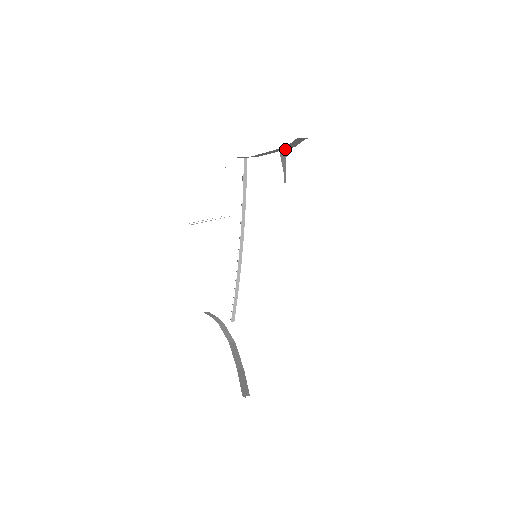
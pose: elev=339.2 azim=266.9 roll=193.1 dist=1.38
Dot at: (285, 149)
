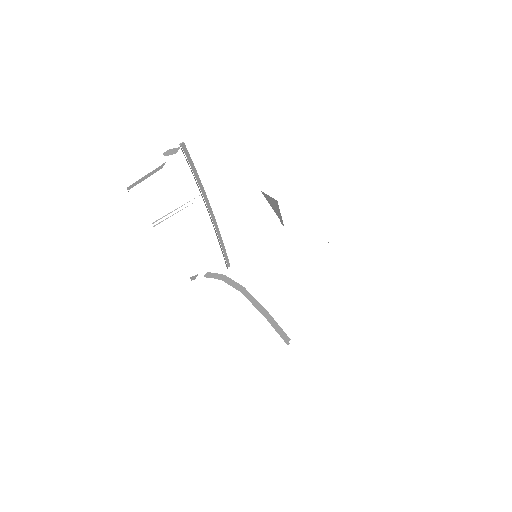
Dot at: (275, 201)
